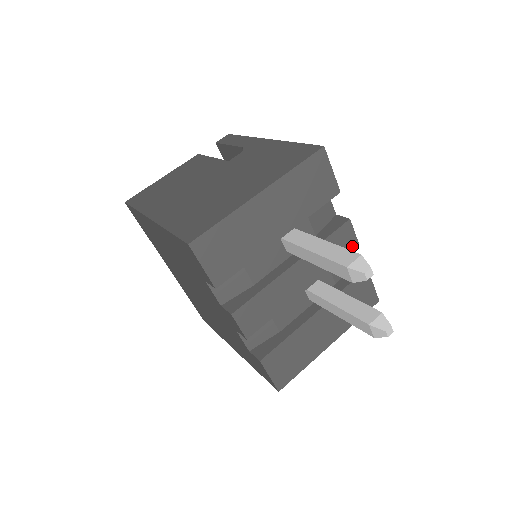
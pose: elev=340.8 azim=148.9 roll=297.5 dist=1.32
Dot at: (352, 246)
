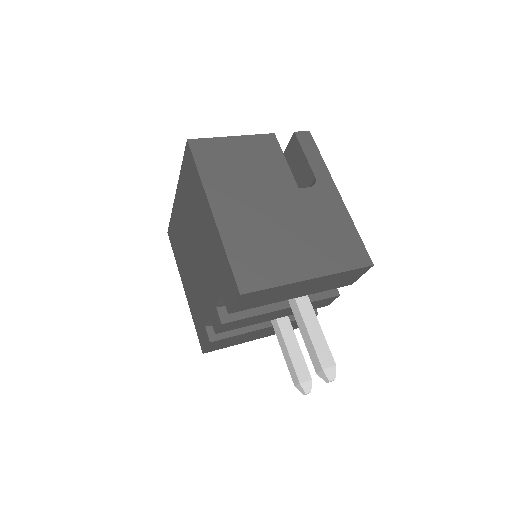
Dot at: (324, 305)
